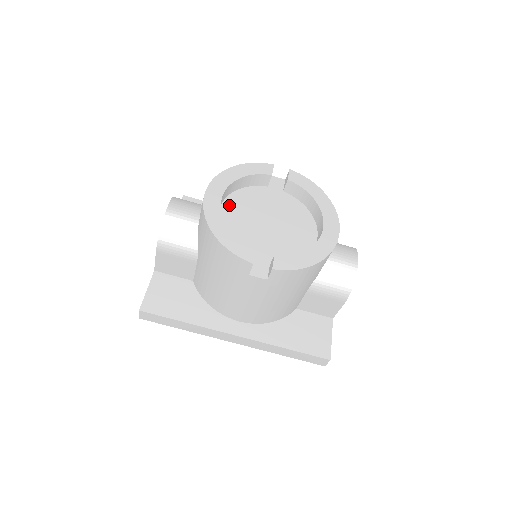
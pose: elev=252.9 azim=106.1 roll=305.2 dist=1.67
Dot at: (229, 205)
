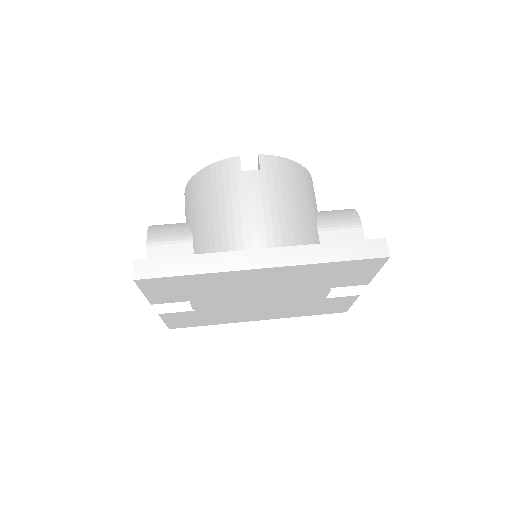
Dot at: occluded
